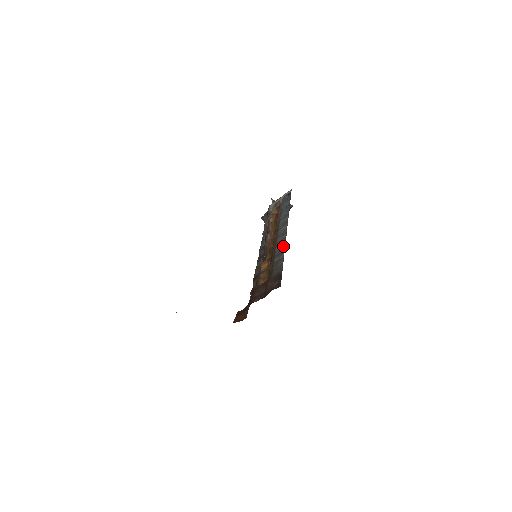
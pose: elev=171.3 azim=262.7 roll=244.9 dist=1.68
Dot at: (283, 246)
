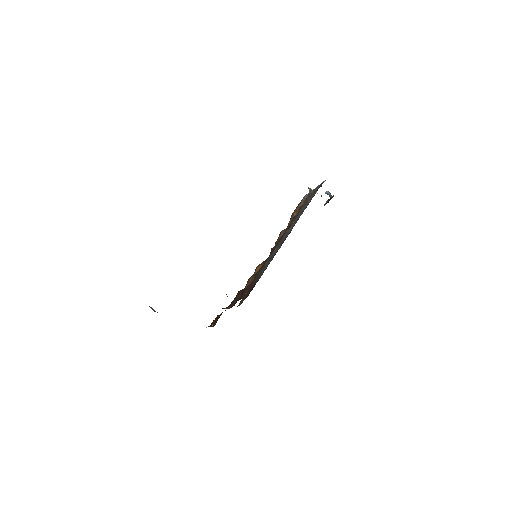
Dot at: (277, 249)
